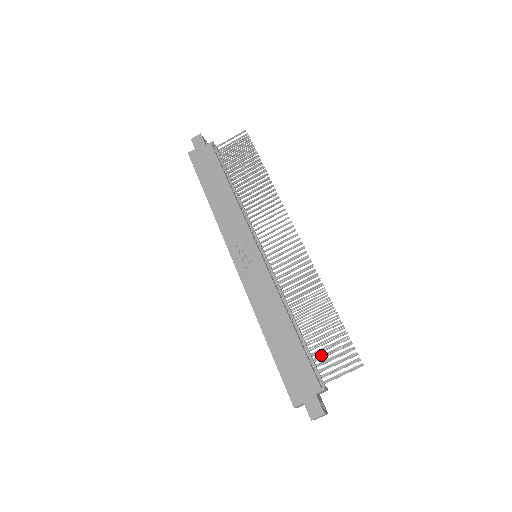
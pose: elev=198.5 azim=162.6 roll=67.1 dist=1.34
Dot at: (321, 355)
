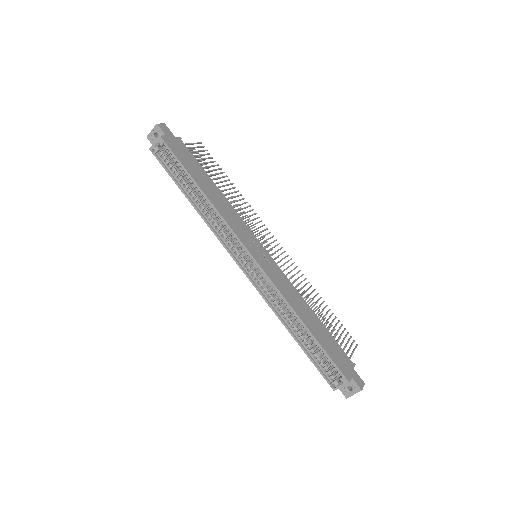
Dot at: (338, 339)
